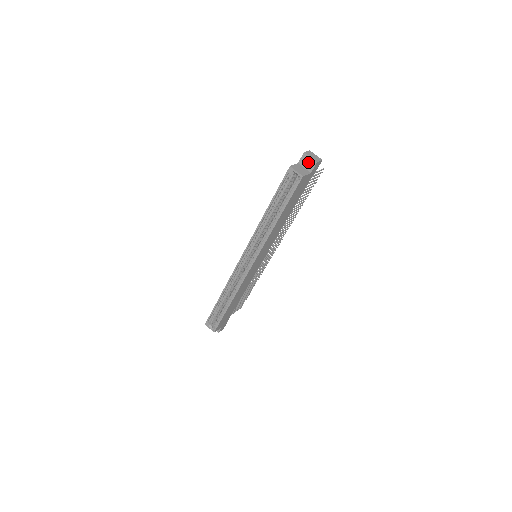
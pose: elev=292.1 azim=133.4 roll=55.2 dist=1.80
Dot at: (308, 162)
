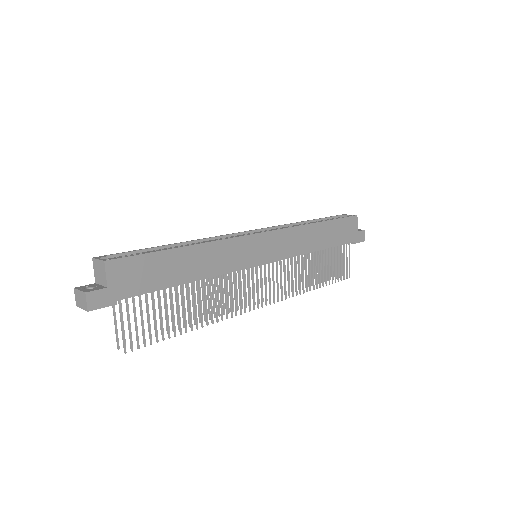
Dot at: occluded
